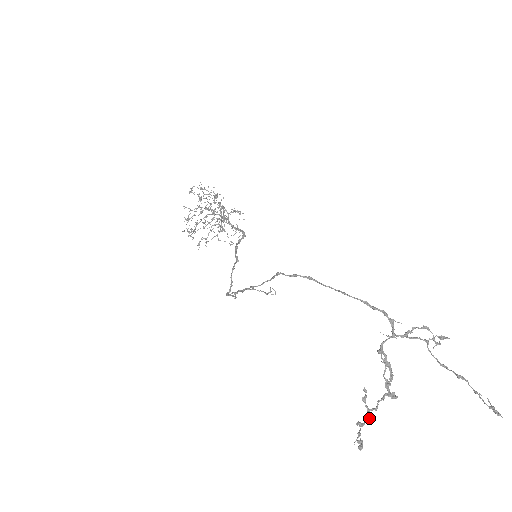
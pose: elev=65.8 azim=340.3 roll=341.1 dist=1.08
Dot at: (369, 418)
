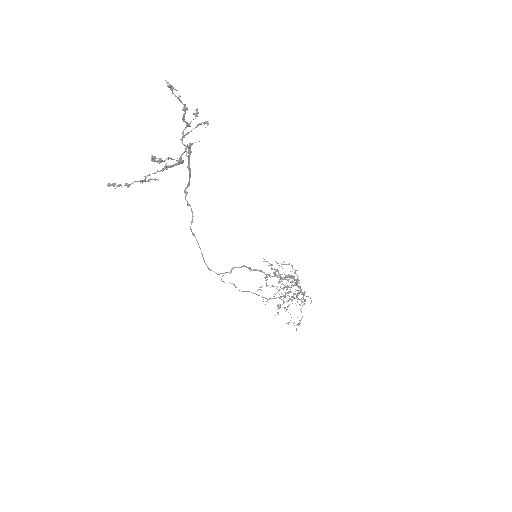
Dot at: occluded
